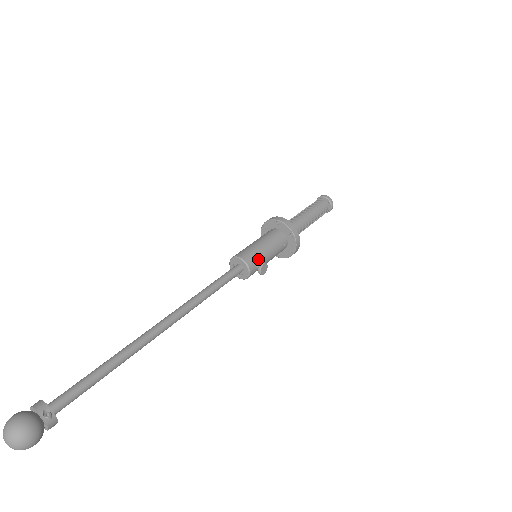
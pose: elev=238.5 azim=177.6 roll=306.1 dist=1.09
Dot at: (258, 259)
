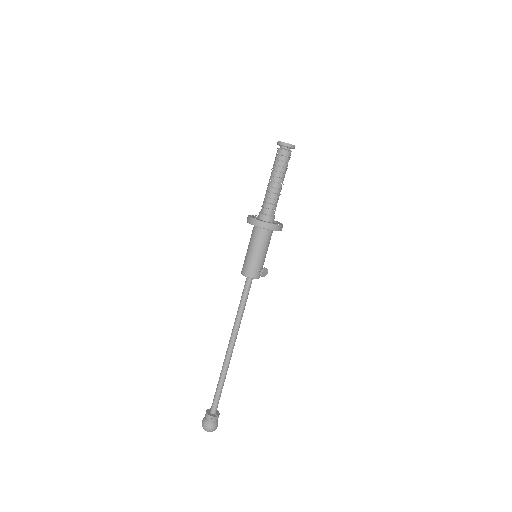
Dot at: (257, 267)
